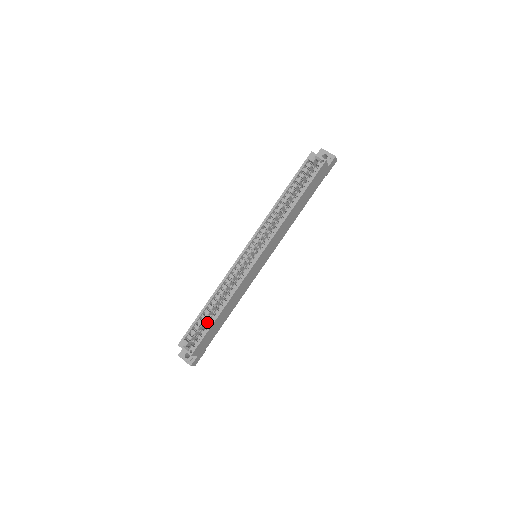
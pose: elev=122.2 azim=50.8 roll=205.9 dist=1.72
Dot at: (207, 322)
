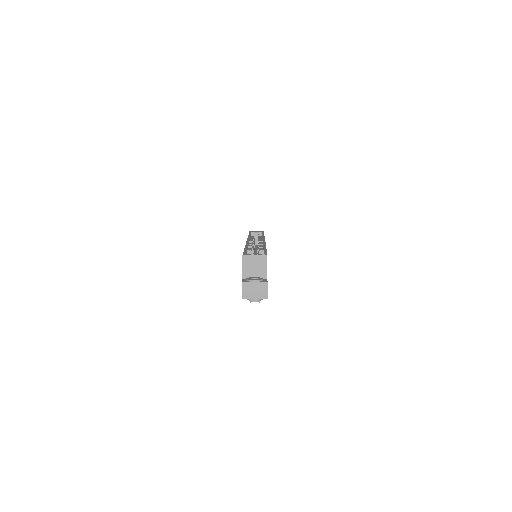
Dot at: occluded
